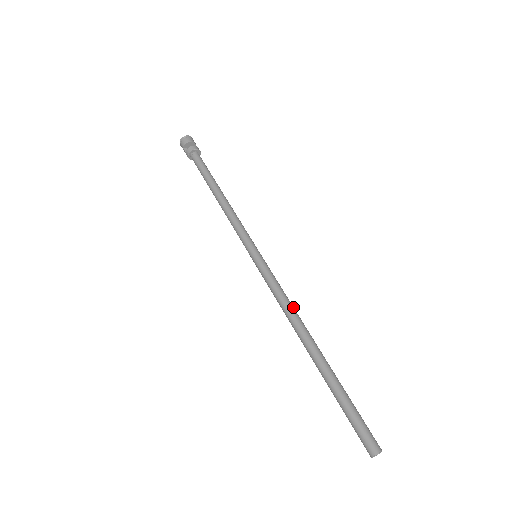
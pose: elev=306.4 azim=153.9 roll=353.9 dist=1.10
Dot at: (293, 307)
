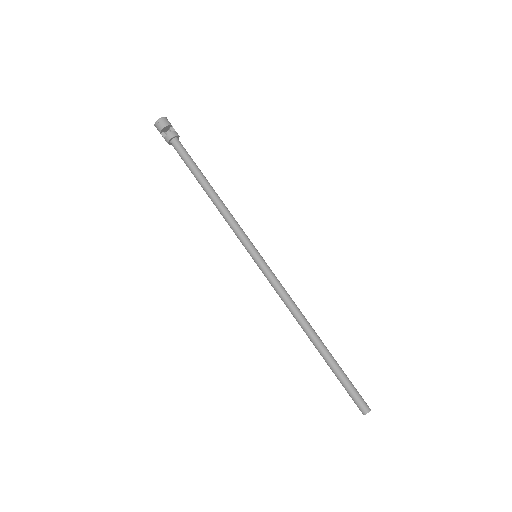
Dot at: (295, 304)
